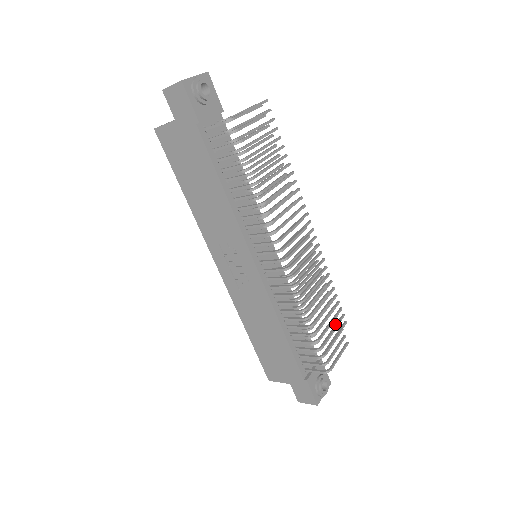
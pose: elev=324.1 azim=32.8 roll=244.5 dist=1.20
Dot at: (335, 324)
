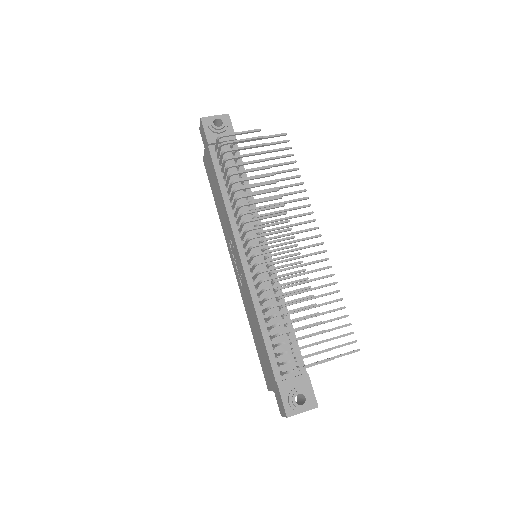
Dot at: (338, 345)
